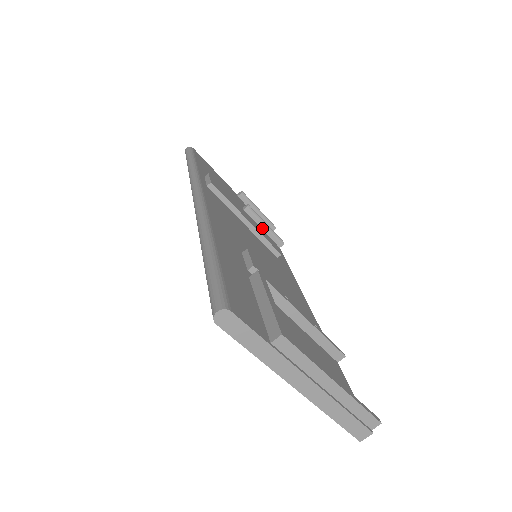
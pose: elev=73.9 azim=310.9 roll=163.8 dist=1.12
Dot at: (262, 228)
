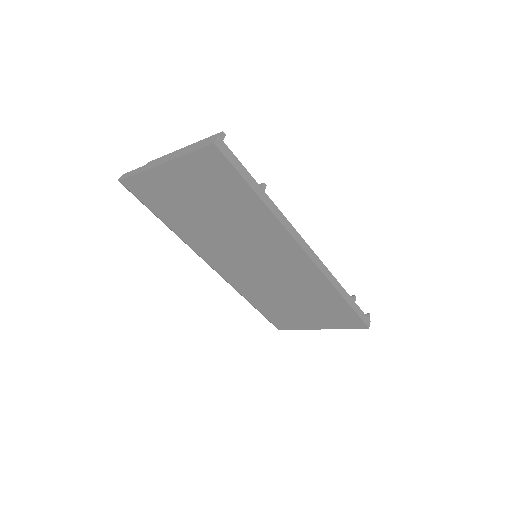
Dot at: occluded
